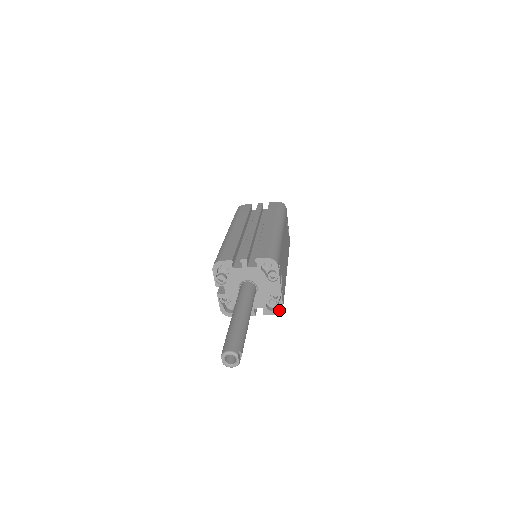
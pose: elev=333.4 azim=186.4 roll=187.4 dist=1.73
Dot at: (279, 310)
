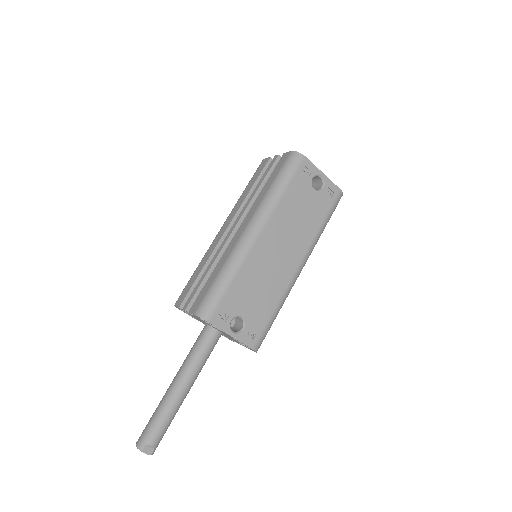
Dot at: (253, 350)
